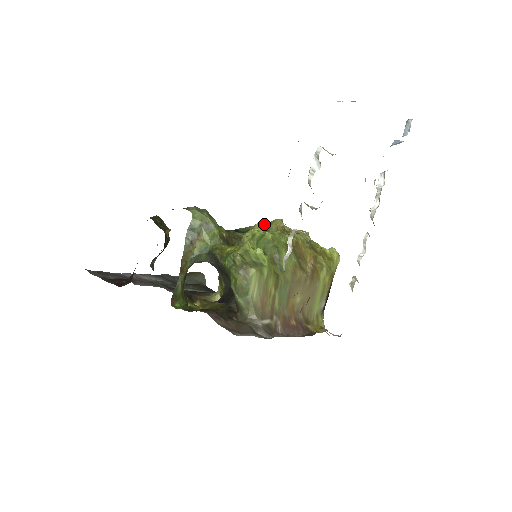
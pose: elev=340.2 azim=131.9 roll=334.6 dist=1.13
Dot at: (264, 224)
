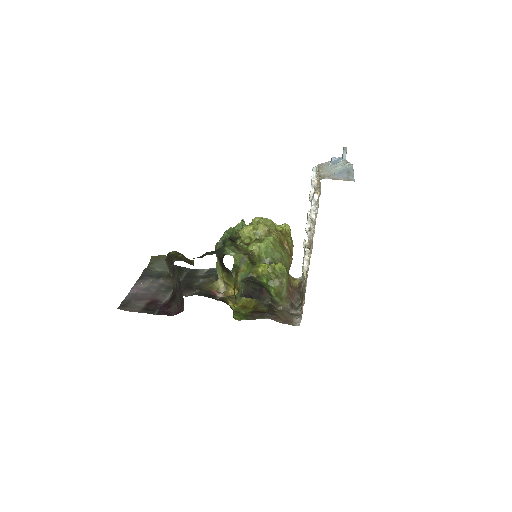
Dot at: (251, 230)
